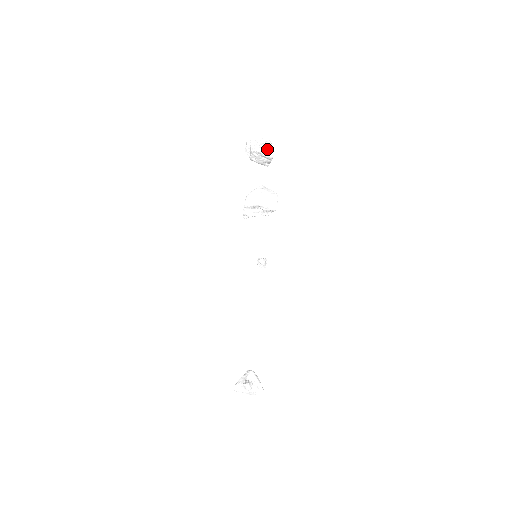
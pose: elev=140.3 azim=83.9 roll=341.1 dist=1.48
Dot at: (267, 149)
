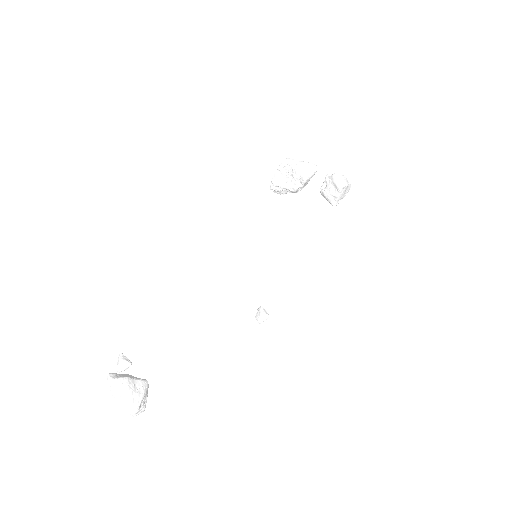
Dot at: (342, 176)
